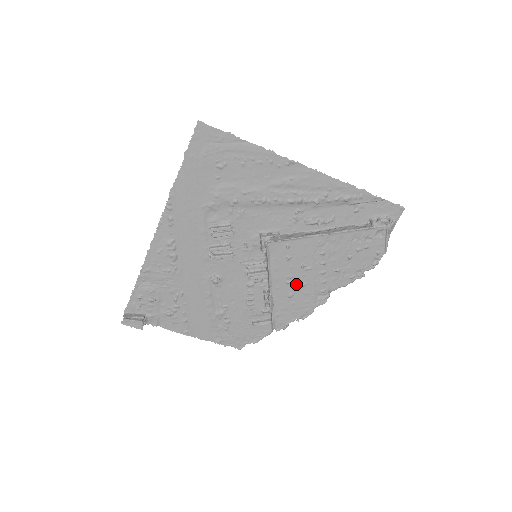
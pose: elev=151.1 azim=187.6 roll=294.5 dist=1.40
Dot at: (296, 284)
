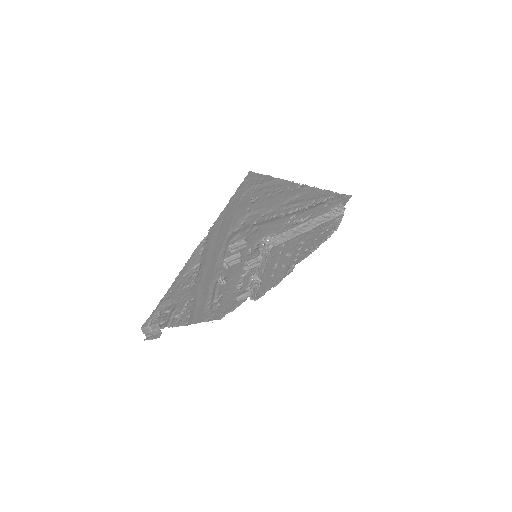
Dot at: (279, 267)
